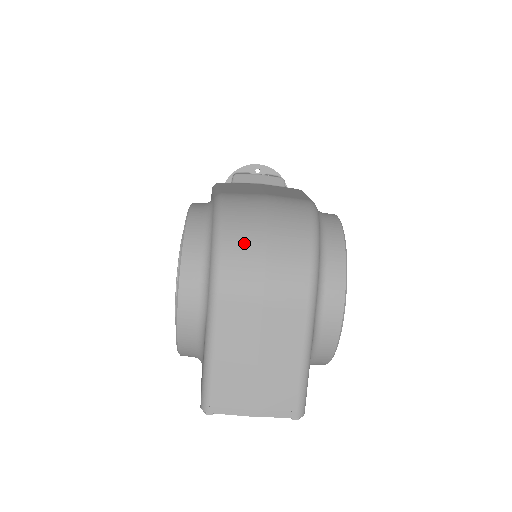
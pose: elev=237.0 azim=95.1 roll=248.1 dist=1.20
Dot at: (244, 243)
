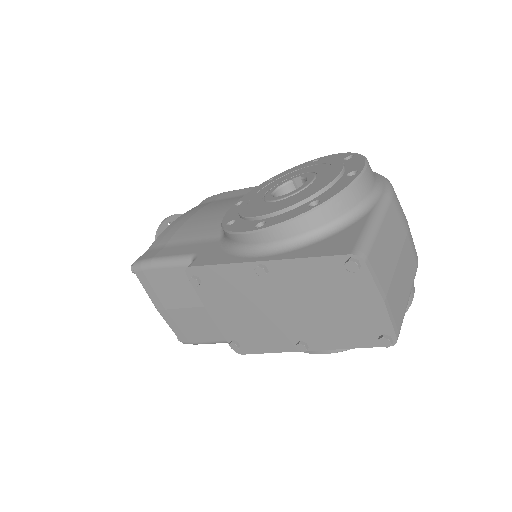
Dot at: occluded
